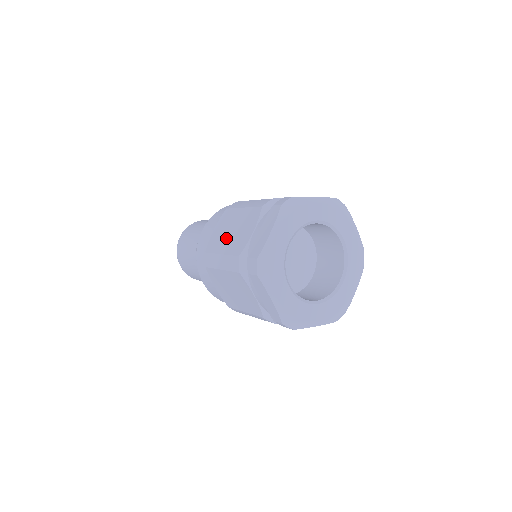
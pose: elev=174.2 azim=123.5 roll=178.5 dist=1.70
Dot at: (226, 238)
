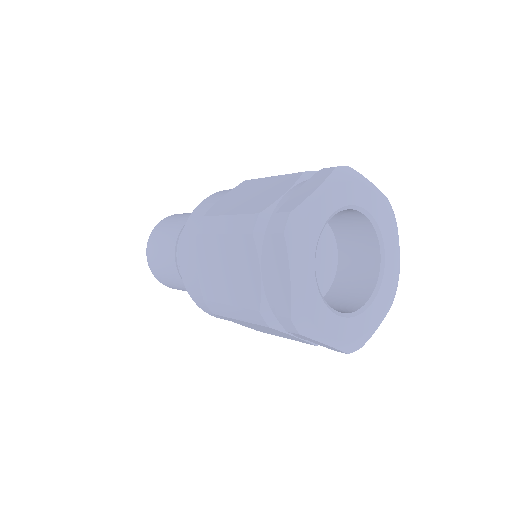
Dot at: (223, 282)
